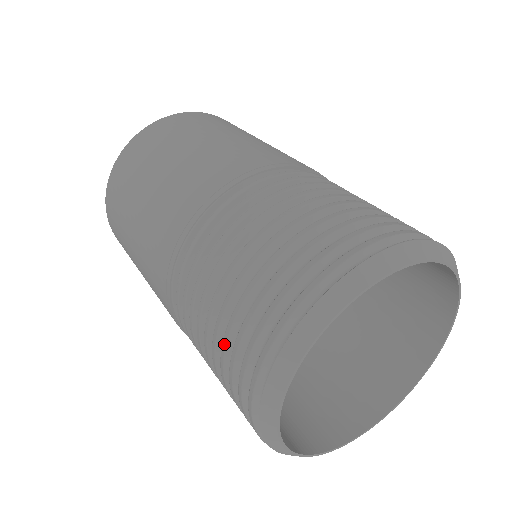
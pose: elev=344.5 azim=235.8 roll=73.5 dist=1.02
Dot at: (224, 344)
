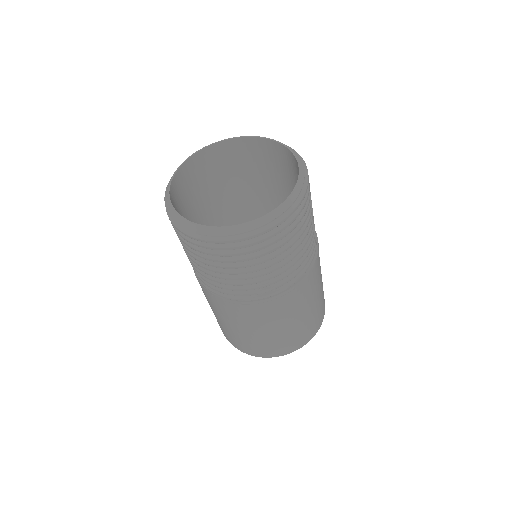
Dot at: occluded
